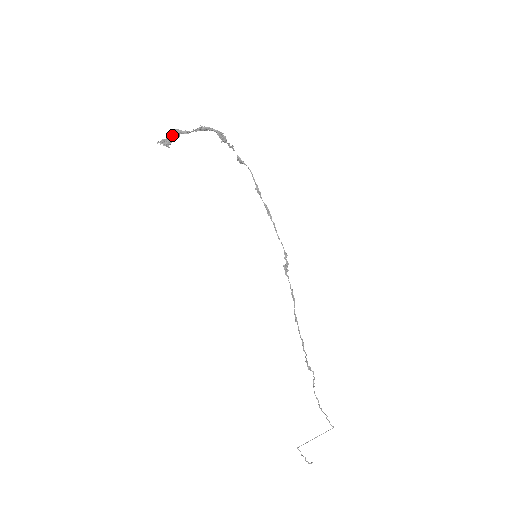
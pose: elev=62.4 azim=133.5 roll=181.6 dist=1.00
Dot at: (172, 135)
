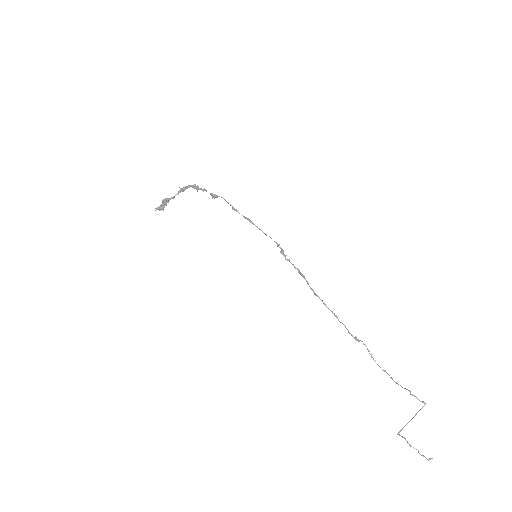
Dot at: (164, 203)
